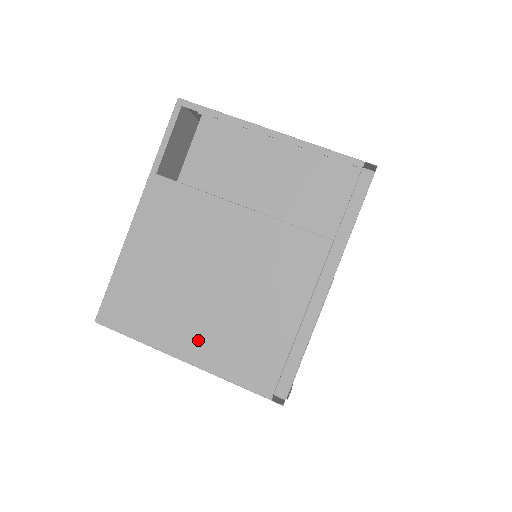
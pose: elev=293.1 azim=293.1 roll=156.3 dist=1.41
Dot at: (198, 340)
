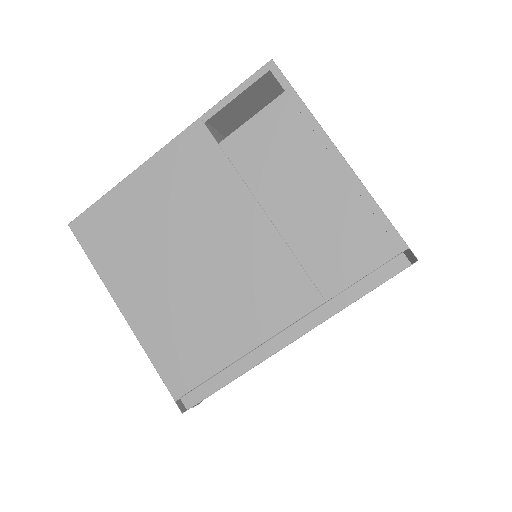
Dot at: (146, 304)
